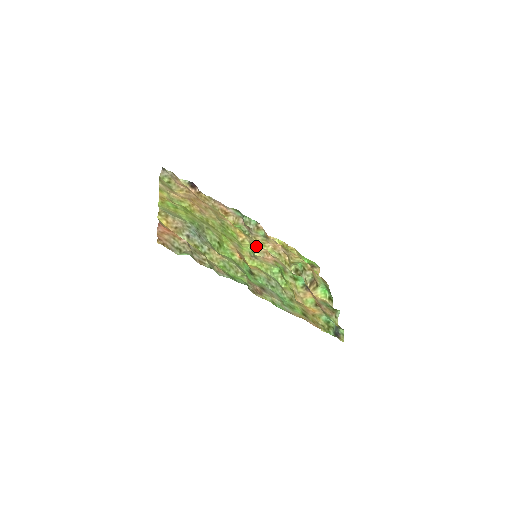
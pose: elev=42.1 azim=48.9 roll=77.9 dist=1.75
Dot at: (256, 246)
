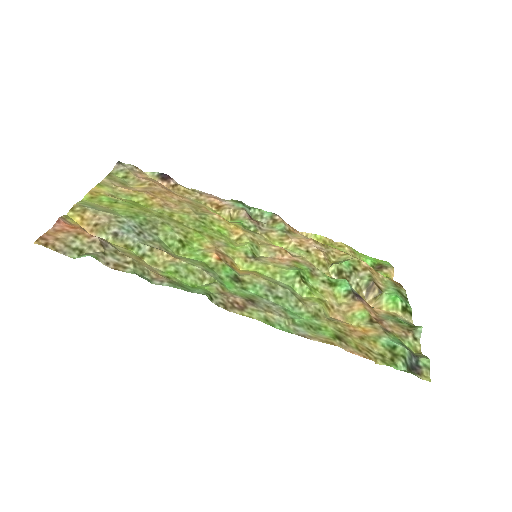
Dot at: (263, 244)
